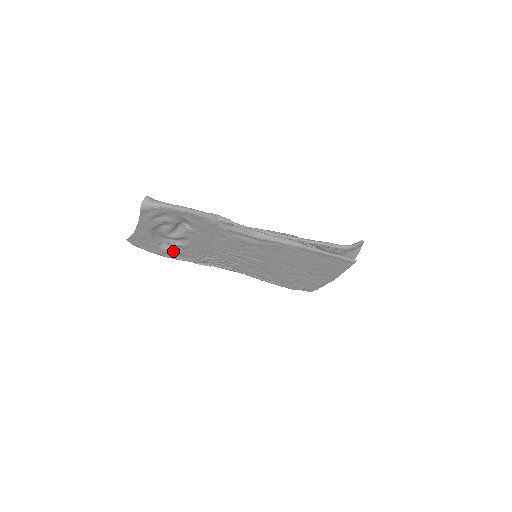
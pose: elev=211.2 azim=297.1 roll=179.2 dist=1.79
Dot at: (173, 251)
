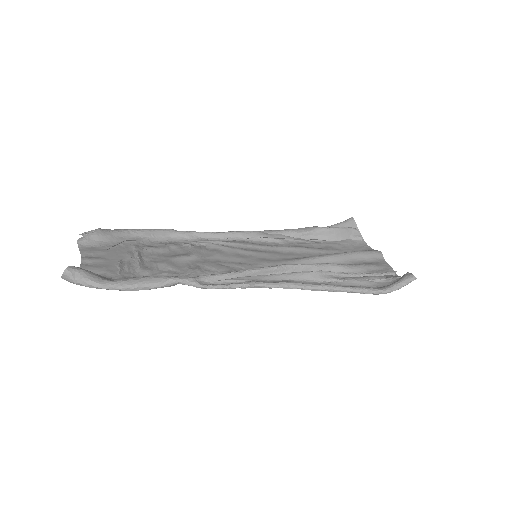
Dot at: (144, 241)
